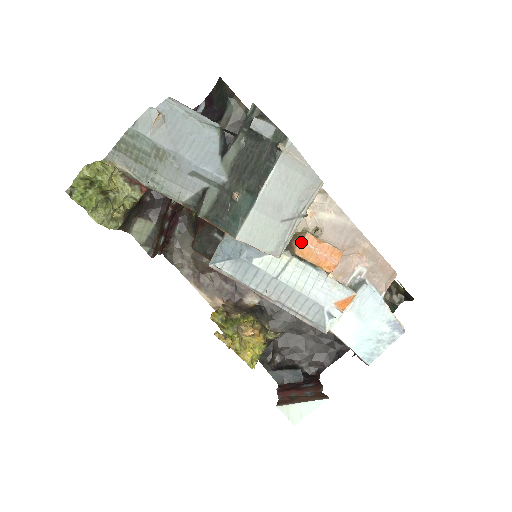
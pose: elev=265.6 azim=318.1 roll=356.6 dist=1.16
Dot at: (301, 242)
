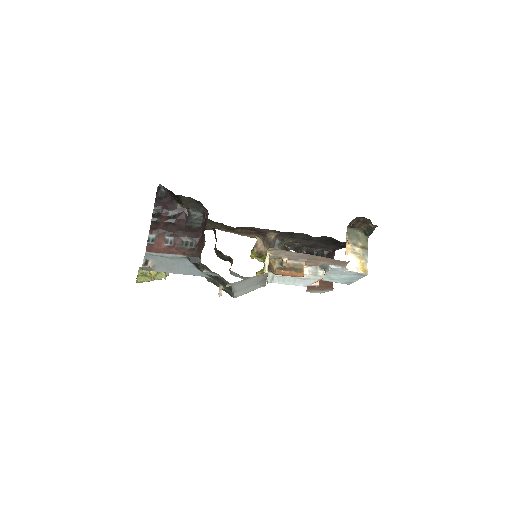
Dot at: (275, 273)
